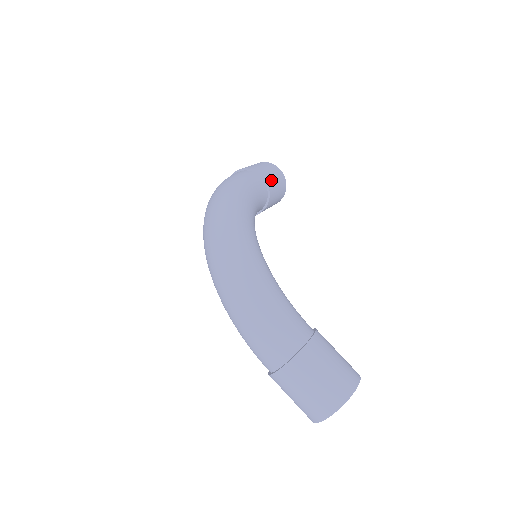
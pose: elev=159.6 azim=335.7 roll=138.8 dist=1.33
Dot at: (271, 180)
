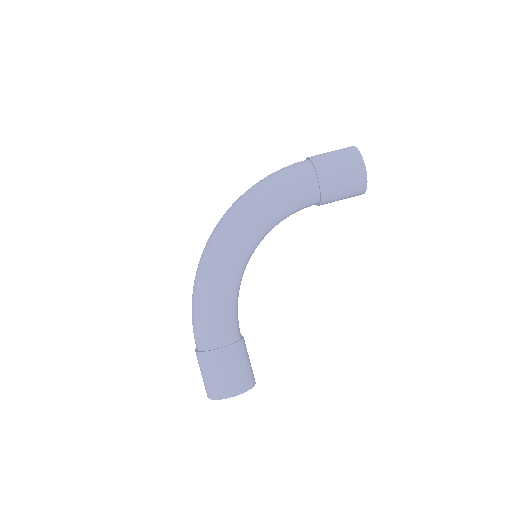
Dot at: (332, 183)
